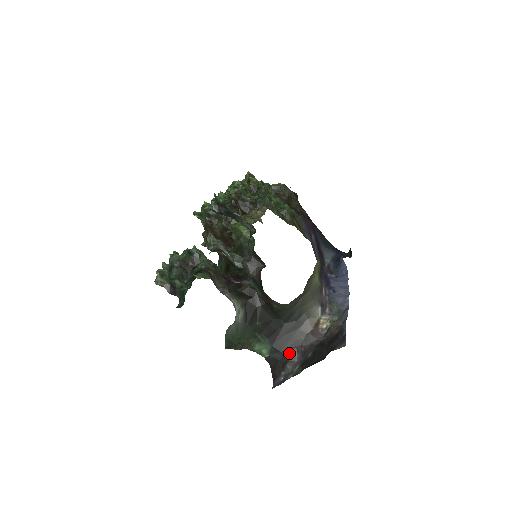
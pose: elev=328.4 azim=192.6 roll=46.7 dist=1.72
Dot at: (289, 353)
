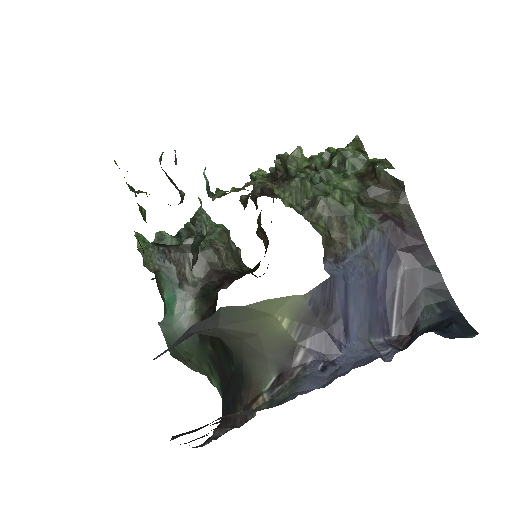
Dot at: occluded
